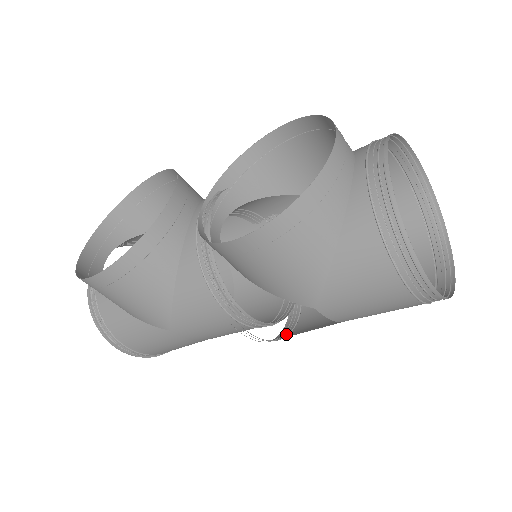
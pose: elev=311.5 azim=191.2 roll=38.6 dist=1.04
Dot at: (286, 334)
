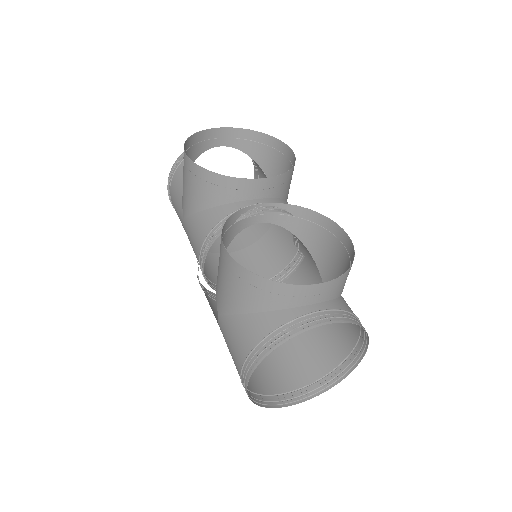
Dot at: occluded
